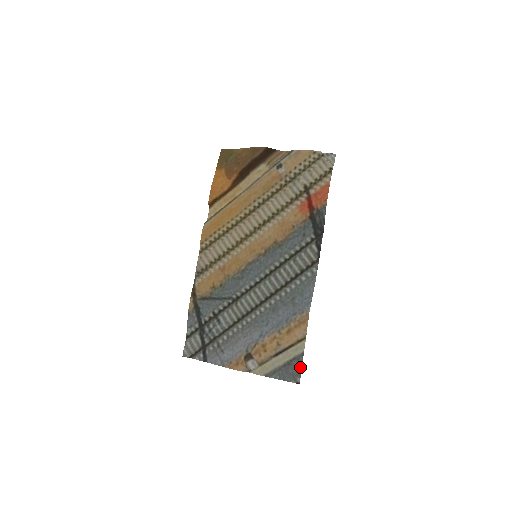
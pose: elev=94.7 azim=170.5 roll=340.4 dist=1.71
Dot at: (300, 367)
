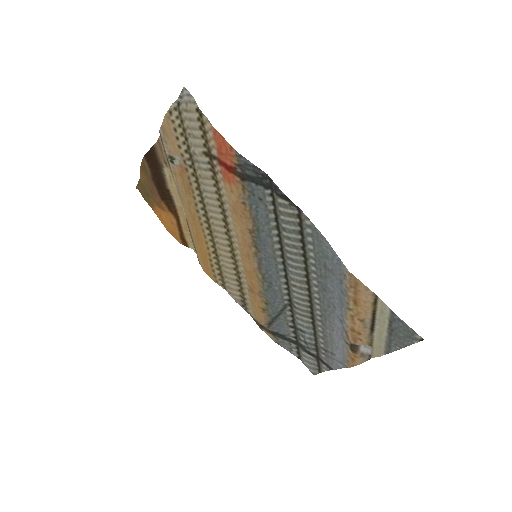
Dot at: (405, 325)
